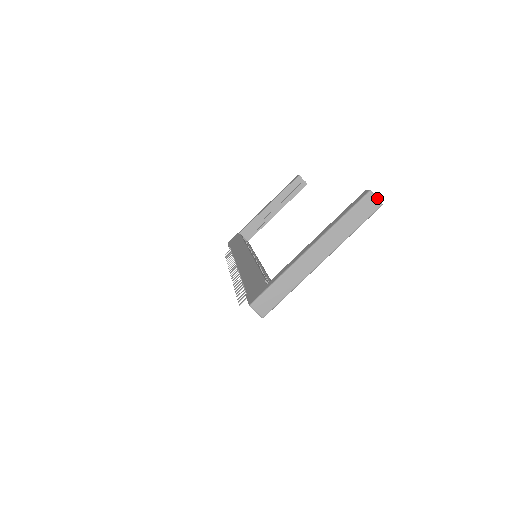
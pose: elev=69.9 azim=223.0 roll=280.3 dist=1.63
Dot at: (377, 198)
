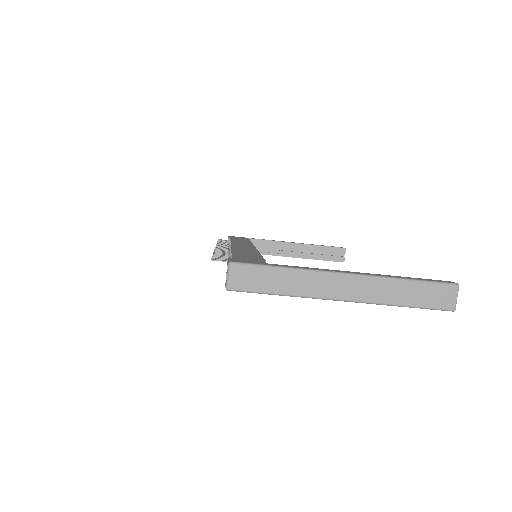
Dot at: occluded
